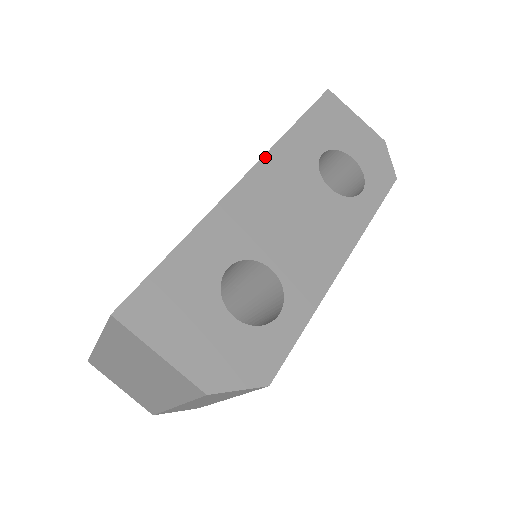
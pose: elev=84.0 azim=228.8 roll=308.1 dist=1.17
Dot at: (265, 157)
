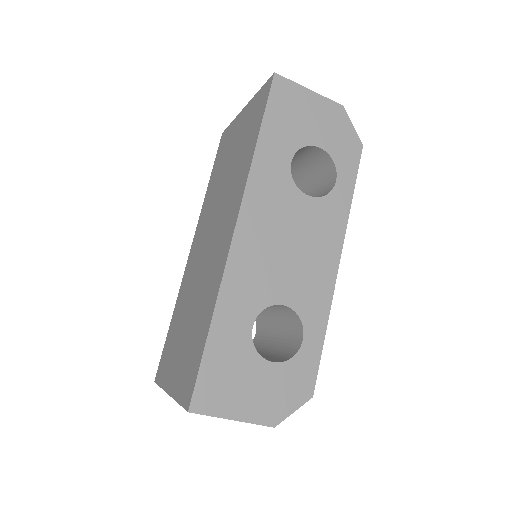
Dot at: (244, 198)
